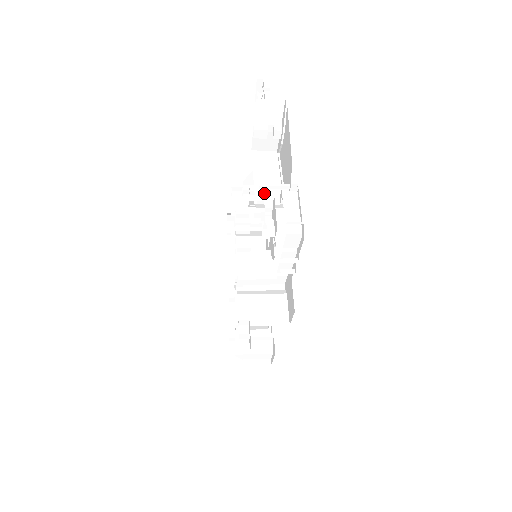
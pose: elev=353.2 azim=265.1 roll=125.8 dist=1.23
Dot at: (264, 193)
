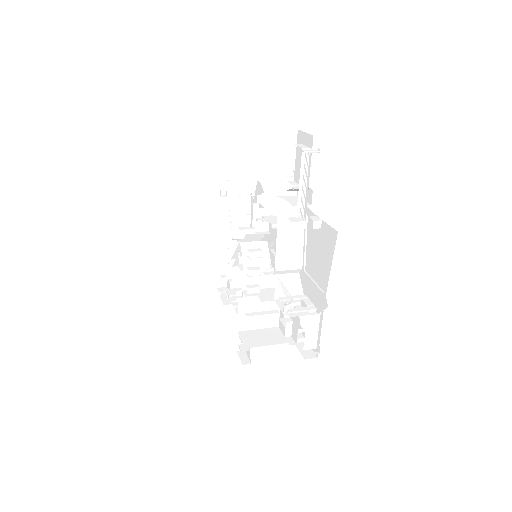
Dot at: (285, 270)
